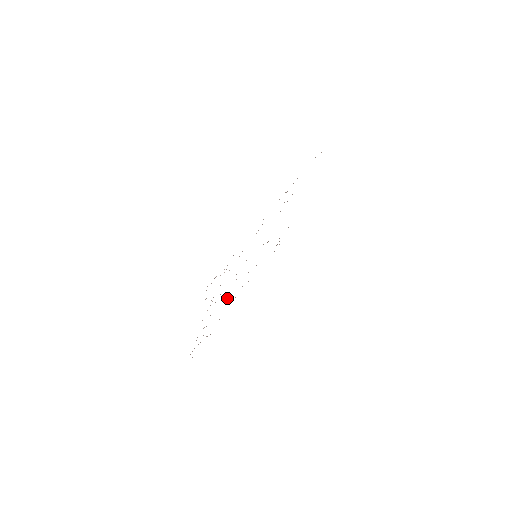
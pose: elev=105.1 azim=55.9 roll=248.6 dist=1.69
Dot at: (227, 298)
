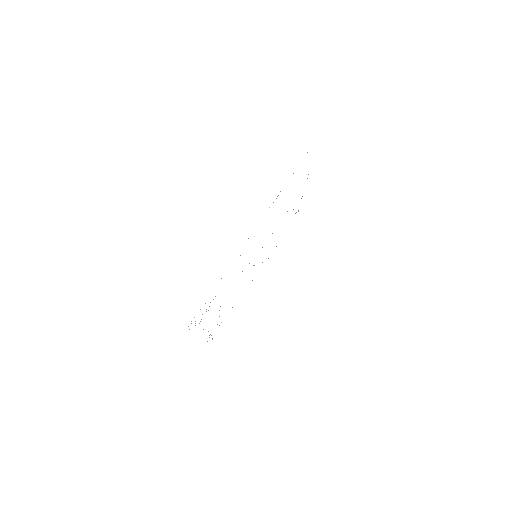
Dot at: occluded
